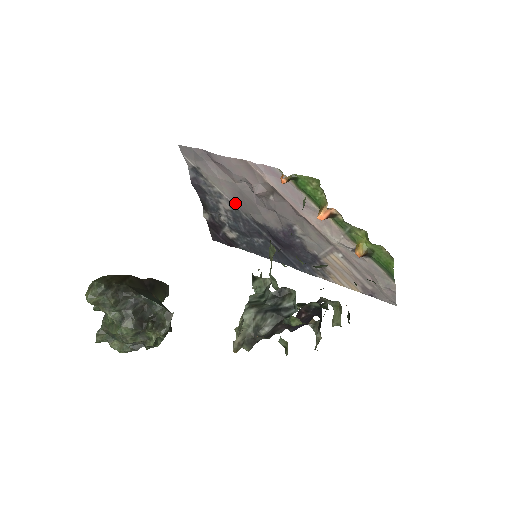
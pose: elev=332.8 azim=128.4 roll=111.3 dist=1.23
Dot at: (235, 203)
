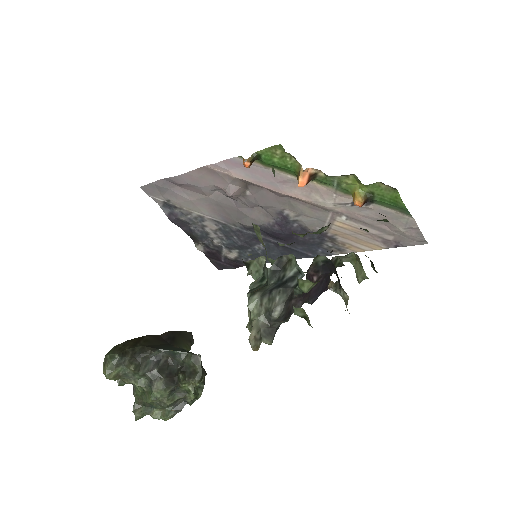
Dot at: (218, 219)
